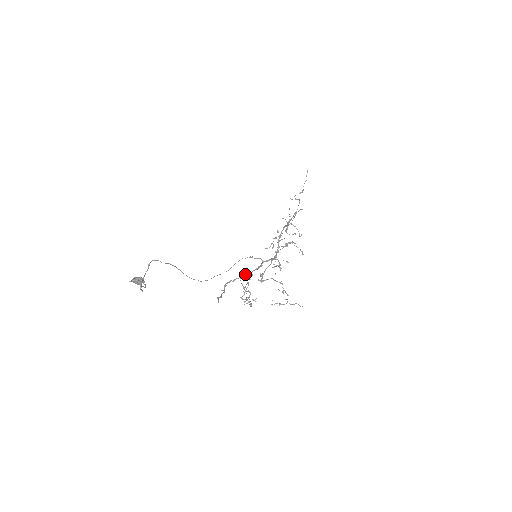
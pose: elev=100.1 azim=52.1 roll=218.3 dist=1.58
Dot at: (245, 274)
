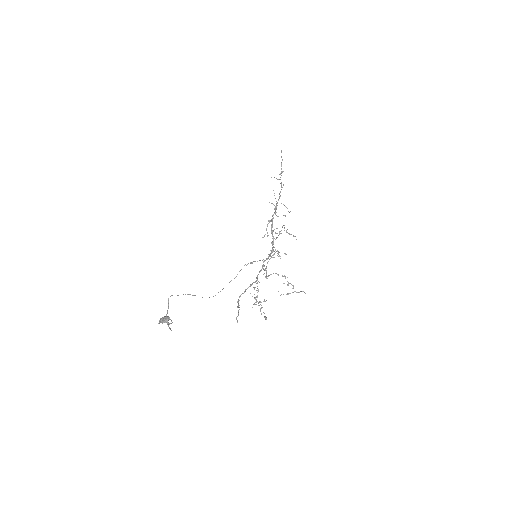
Dot at: (252, 283)
